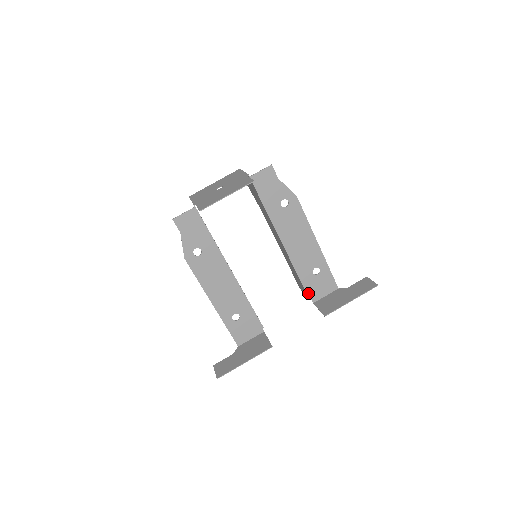
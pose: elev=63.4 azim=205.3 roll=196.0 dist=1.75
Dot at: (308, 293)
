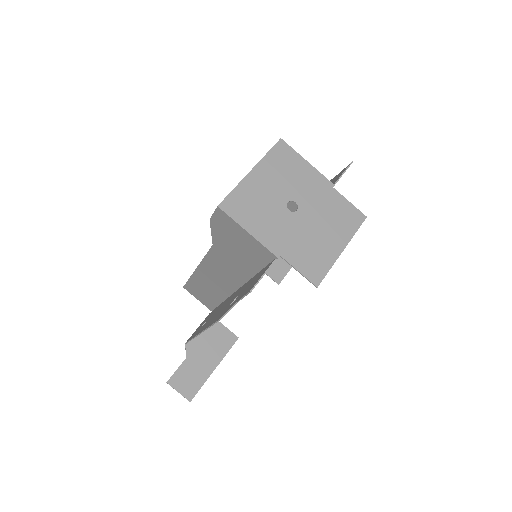
Dot at: occluded
